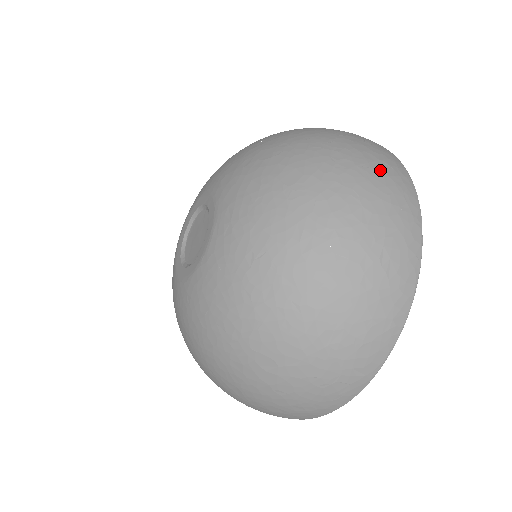
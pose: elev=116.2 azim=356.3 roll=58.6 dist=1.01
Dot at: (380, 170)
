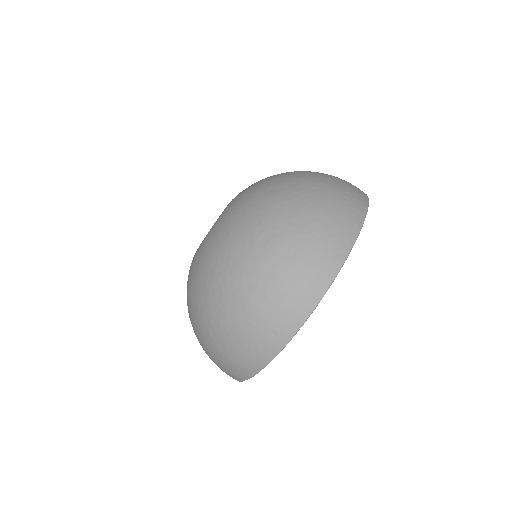
Dot at: (337, 199)
